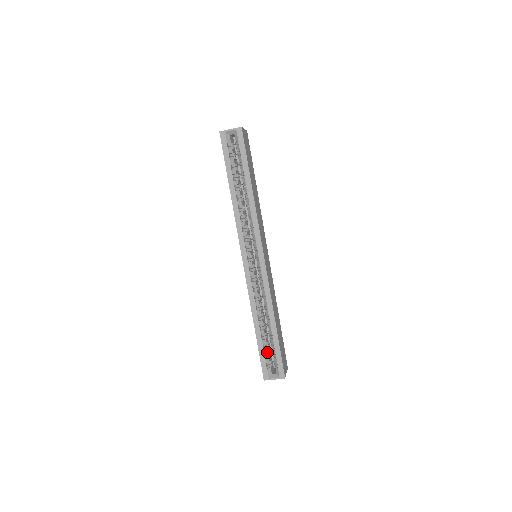
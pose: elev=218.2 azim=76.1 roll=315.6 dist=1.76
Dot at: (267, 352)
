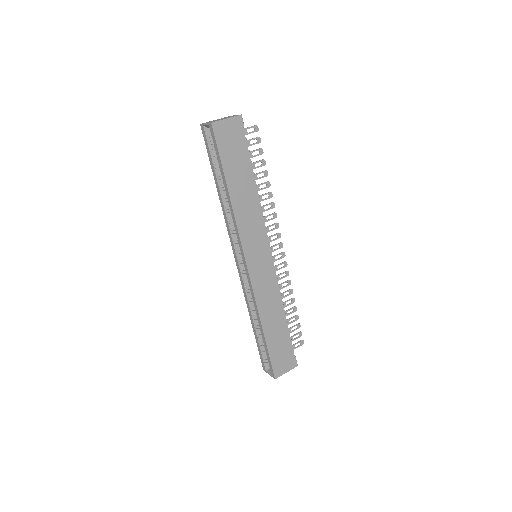
Dot at: occluded
